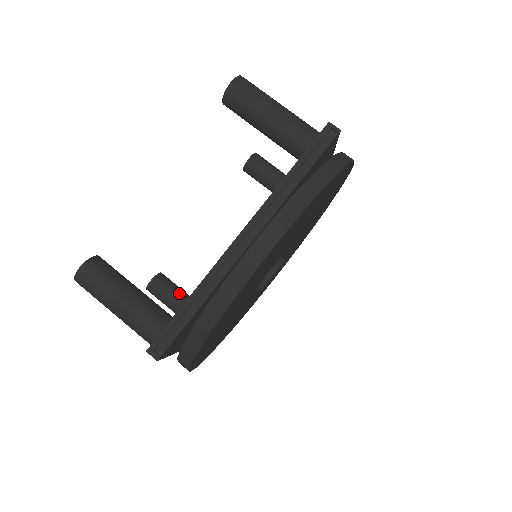
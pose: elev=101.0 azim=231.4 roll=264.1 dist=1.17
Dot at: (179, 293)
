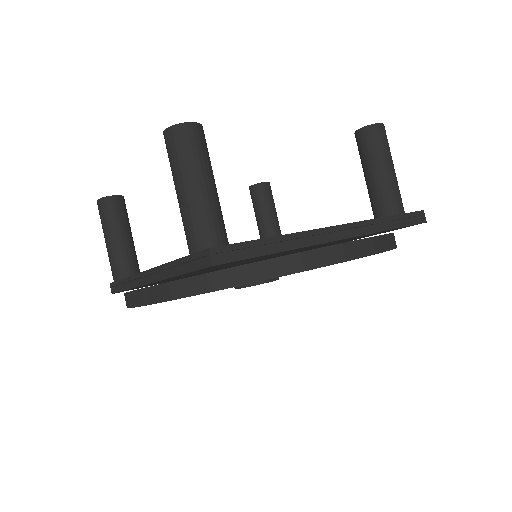
Dot at: (129, 230)
